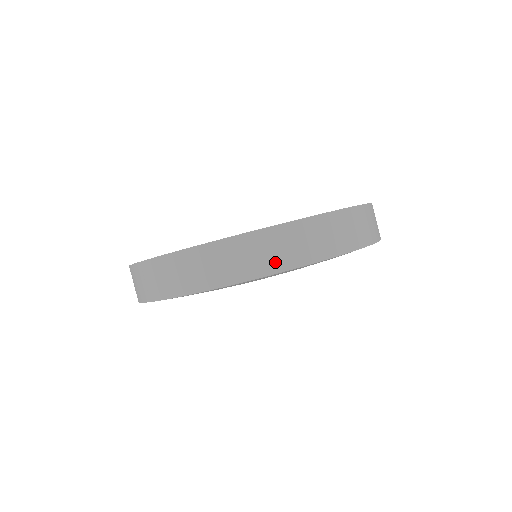
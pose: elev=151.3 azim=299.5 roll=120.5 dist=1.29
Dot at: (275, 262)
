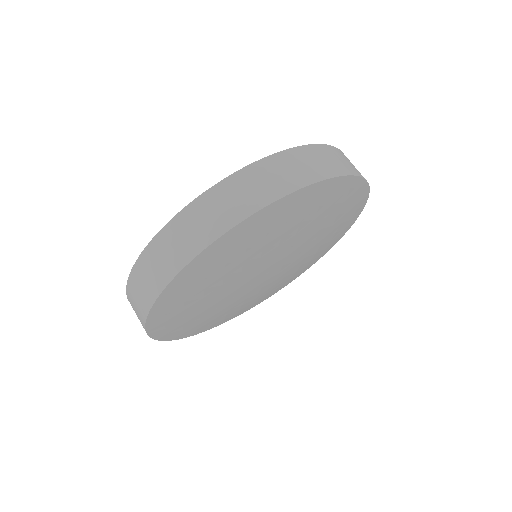
Dot at: (237, 211)
